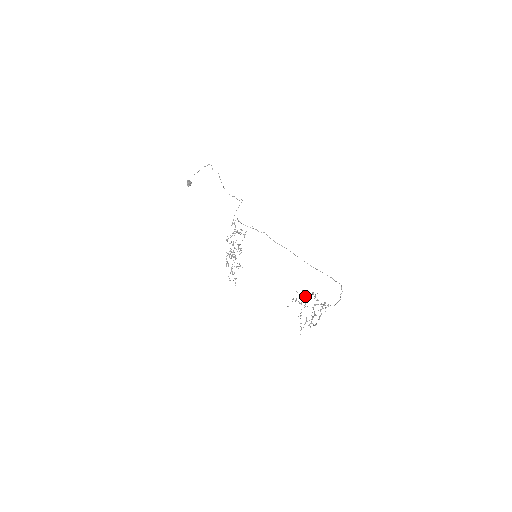
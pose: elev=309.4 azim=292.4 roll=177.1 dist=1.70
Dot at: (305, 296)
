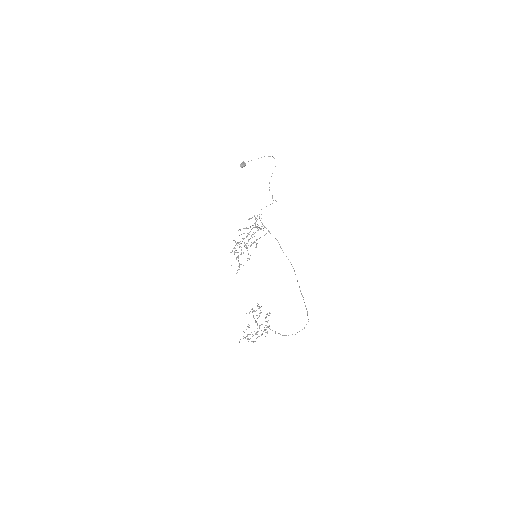
Dot at: (260, 312)
